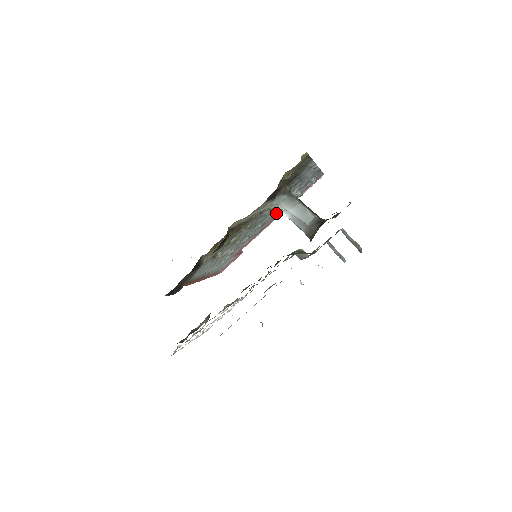
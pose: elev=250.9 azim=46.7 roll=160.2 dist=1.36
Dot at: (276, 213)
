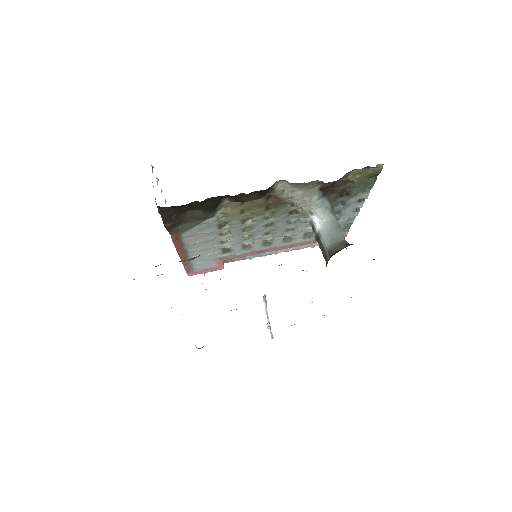
Dot at: (287, 242)
